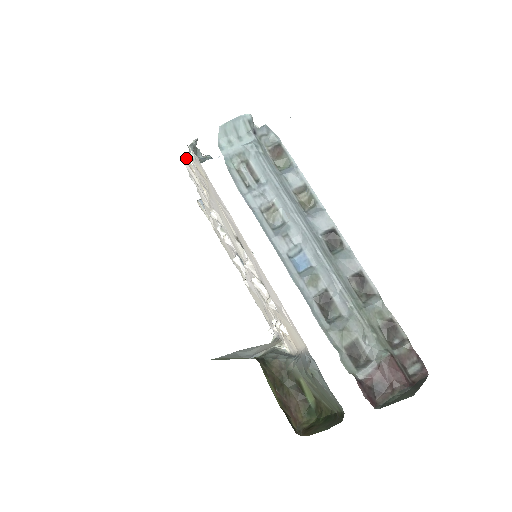
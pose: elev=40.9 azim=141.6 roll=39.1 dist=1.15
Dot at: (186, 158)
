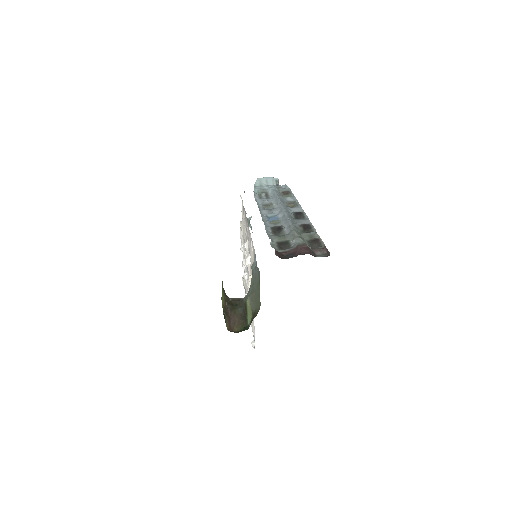
Dot at: (241, 224)
